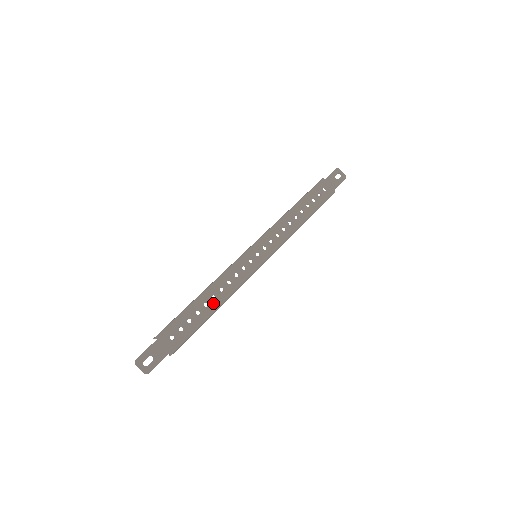
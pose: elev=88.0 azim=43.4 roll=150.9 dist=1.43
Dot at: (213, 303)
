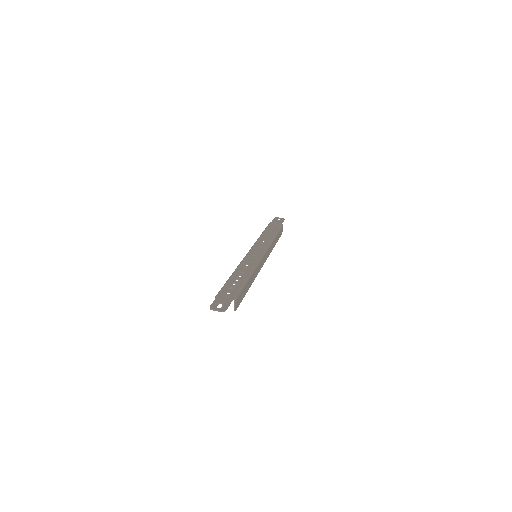
Dot at: (244, 274)
